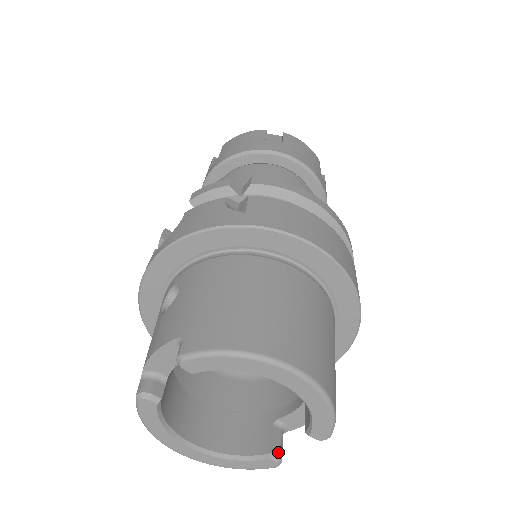
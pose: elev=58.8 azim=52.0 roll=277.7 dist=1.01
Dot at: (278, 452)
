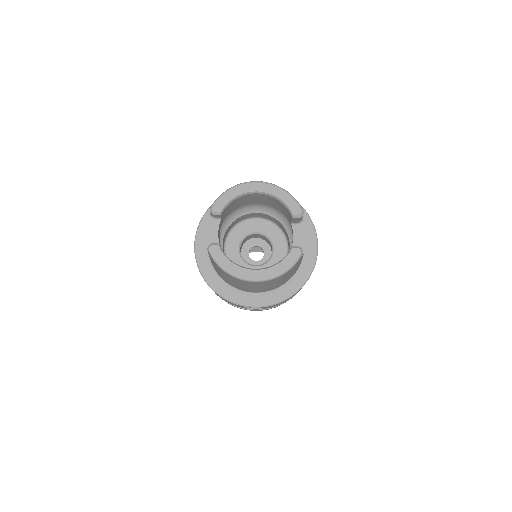
Dot at: (296, 247)
